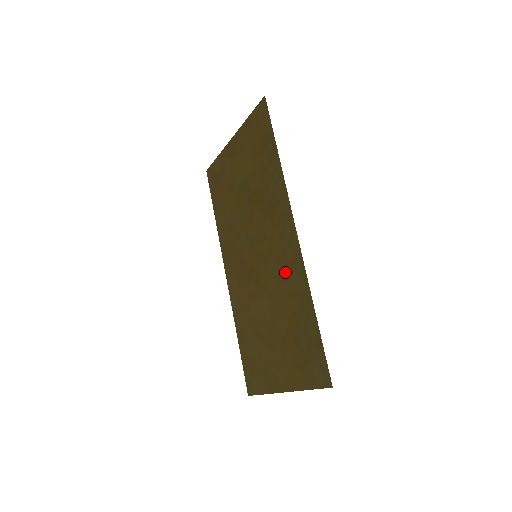
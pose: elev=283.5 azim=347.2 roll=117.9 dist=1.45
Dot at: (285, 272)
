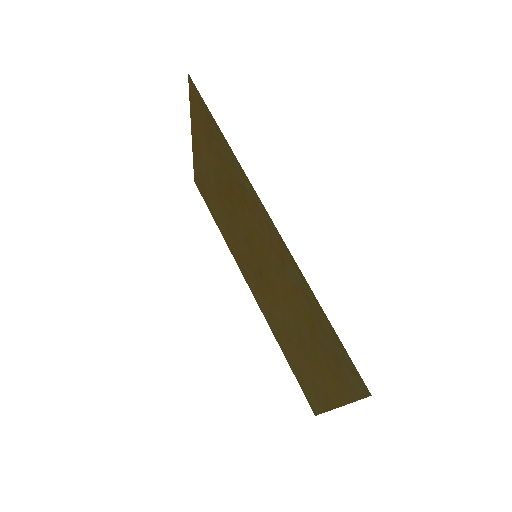
Dot at: (280, 265)
